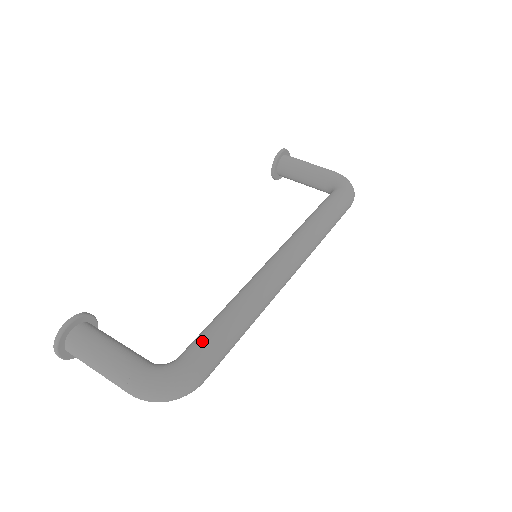
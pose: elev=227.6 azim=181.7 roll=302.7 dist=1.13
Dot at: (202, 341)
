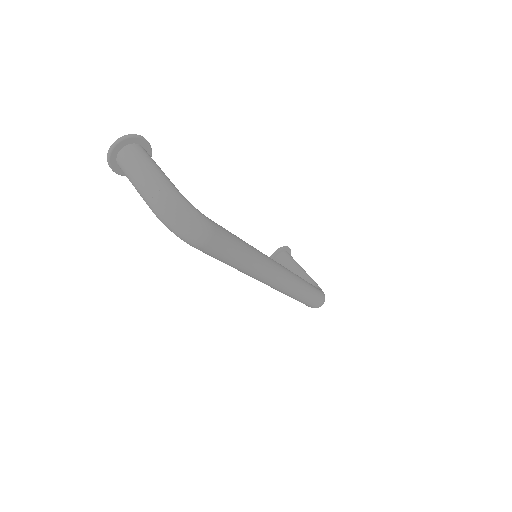
Dot at: occluded
